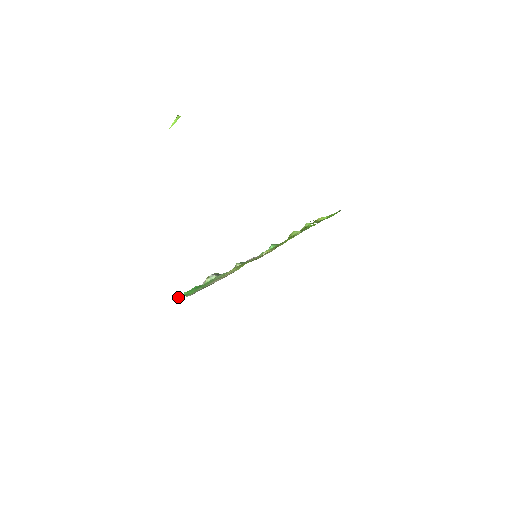
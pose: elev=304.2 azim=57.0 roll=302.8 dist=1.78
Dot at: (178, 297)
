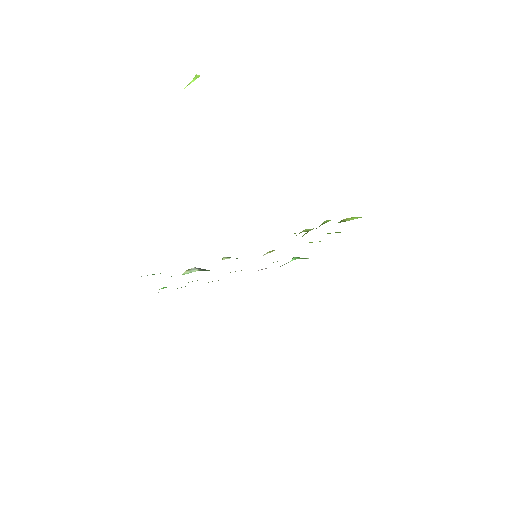
Dot at: occluded
